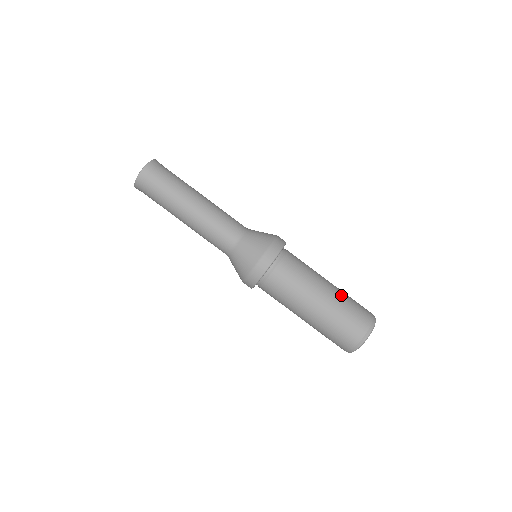
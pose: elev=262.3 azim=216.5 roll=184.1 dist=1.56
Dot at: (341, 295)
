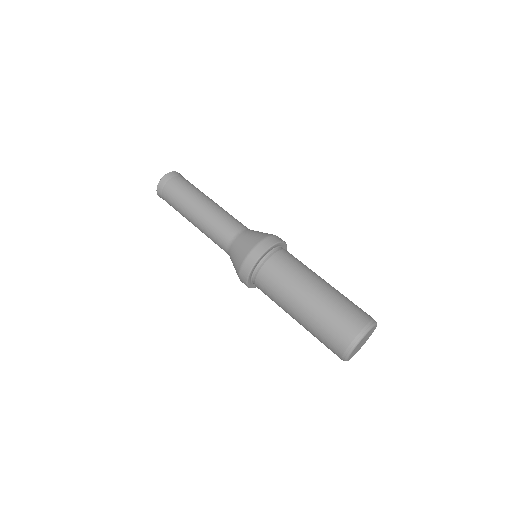
Dot at: (335, 294)
